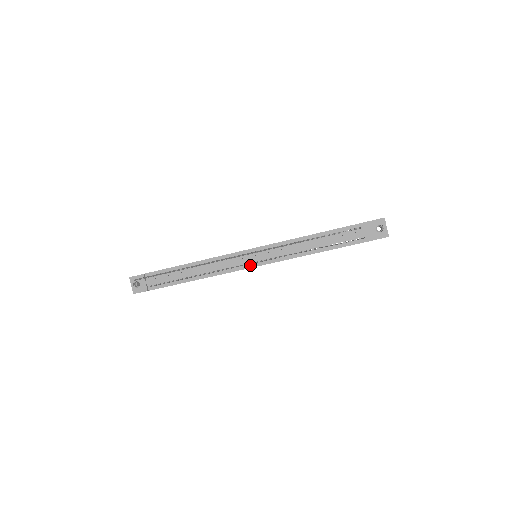
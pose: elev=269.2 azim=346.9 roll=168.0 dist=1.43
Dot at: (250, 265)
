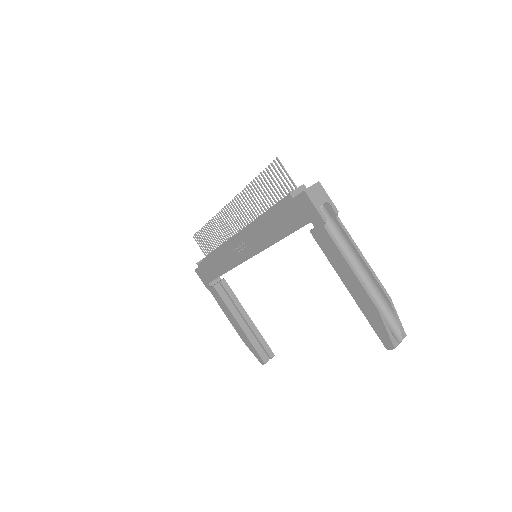
Dot at: occluded
